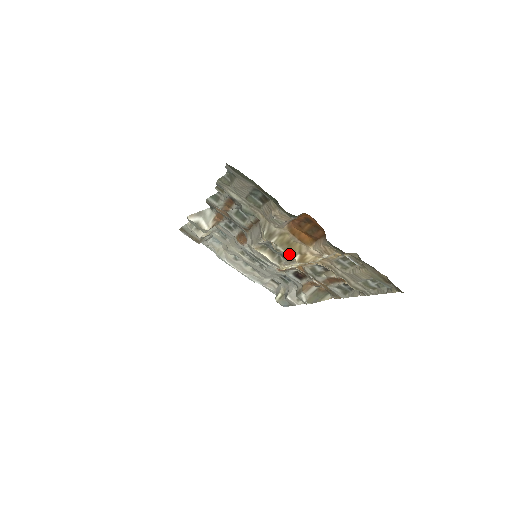
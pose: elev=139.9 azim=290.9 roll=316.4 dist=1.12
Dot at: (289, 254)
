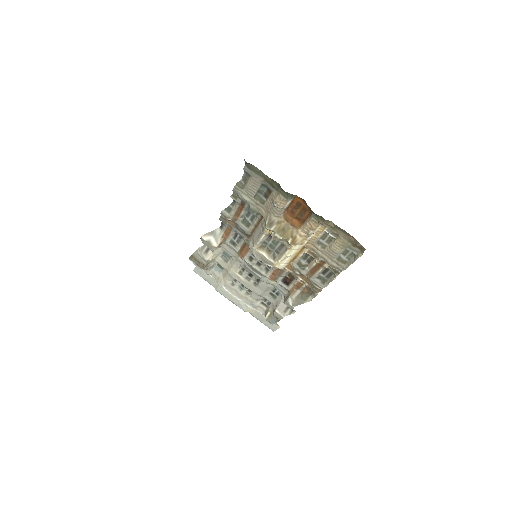
Dot at: (283, 243)
